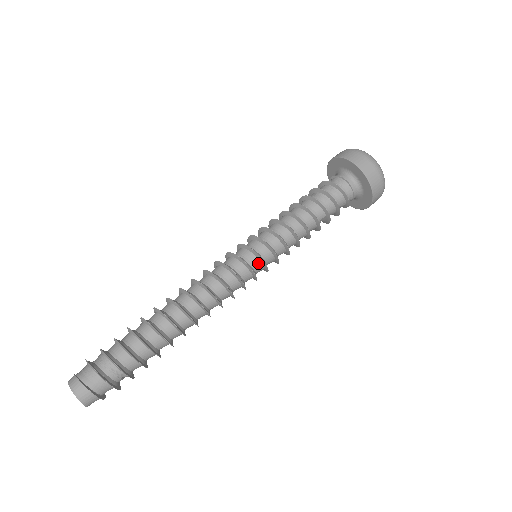
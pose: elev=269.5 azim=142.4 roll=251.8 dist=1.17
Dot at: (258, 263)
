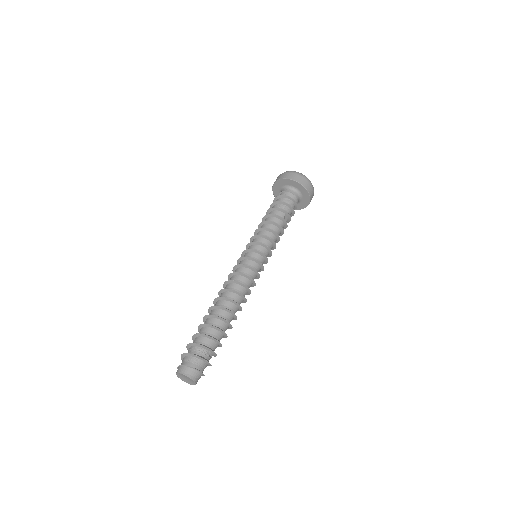
Dot at: (258, 256)
